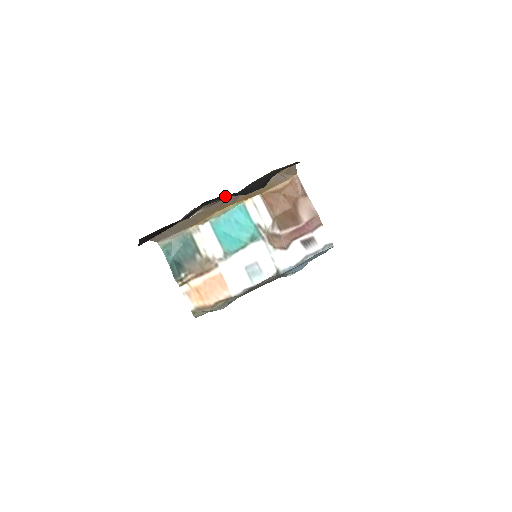
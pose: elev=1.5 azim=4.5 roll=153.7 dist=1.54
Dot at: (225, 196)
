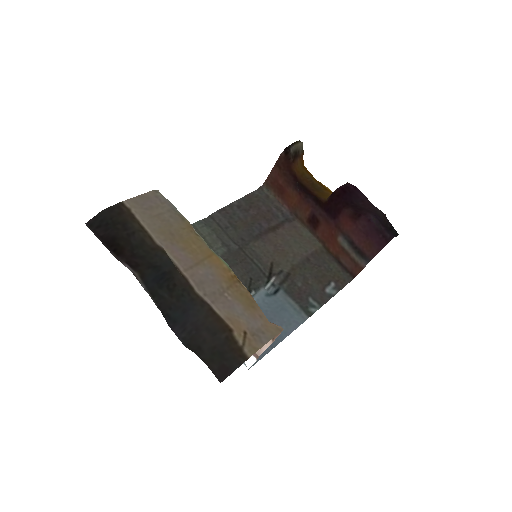
Dot at: (164, 299)
